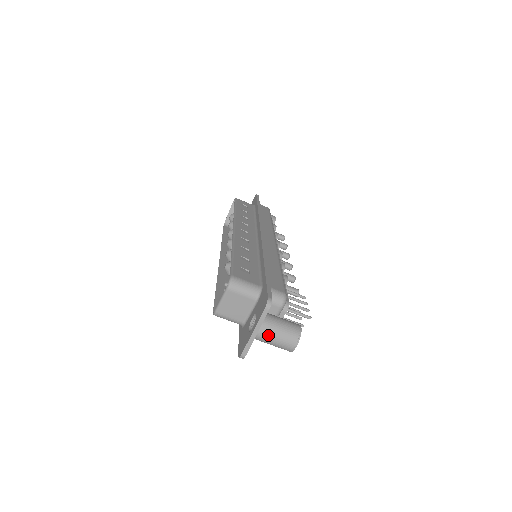
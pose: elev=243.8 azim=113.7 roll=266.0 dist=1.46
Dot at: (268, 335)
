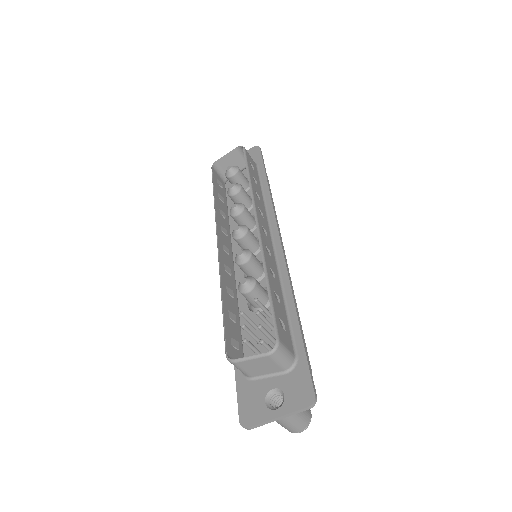
Dot at: (286, 421)
